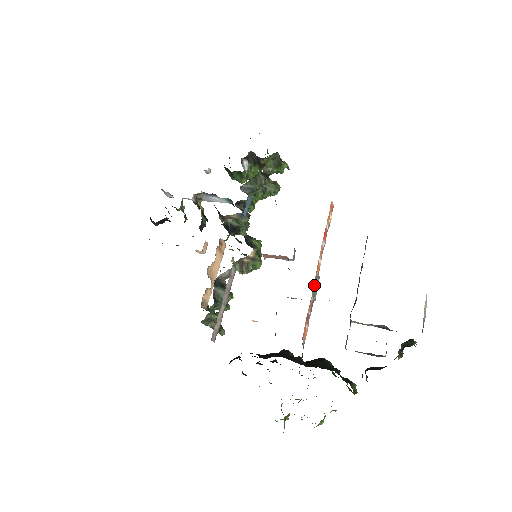
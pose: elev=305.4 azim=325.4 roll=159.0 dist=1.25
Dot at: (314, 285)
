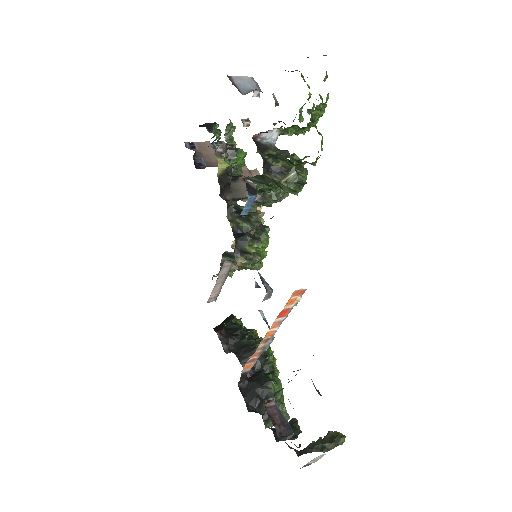
Dot at: (263, 343)
